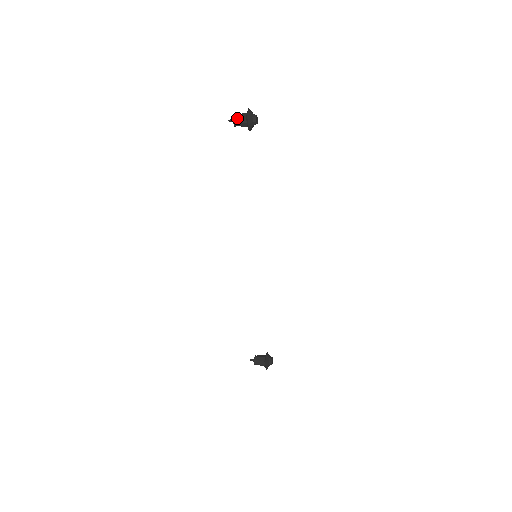
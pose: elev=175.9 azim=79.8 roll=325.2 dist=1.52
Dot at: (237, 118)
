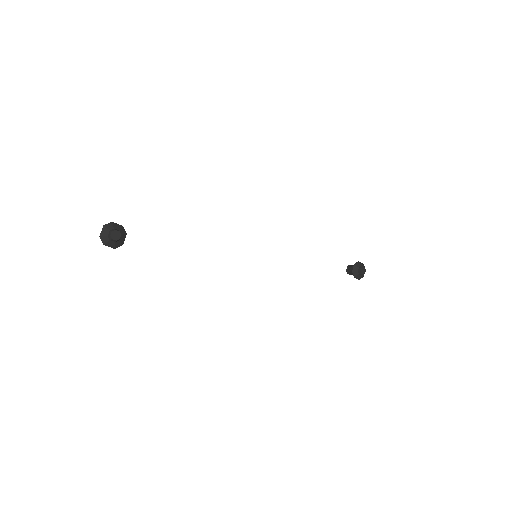
Dot at: occluded
